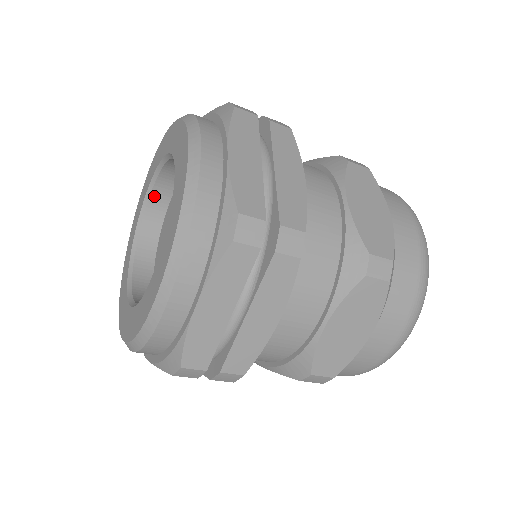
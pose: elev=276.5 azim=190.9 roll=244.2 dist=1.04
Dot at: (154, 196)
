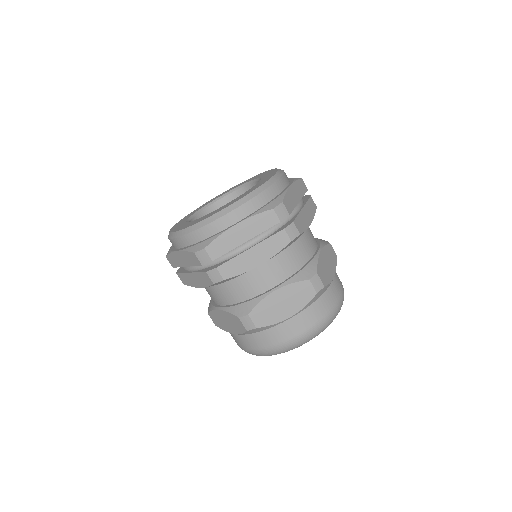
Dot at: (228, 197)
